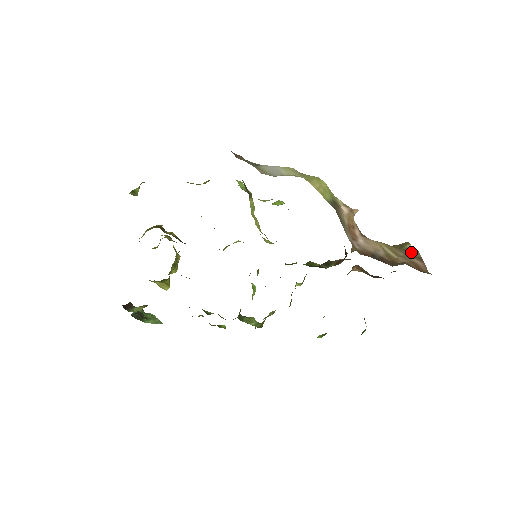
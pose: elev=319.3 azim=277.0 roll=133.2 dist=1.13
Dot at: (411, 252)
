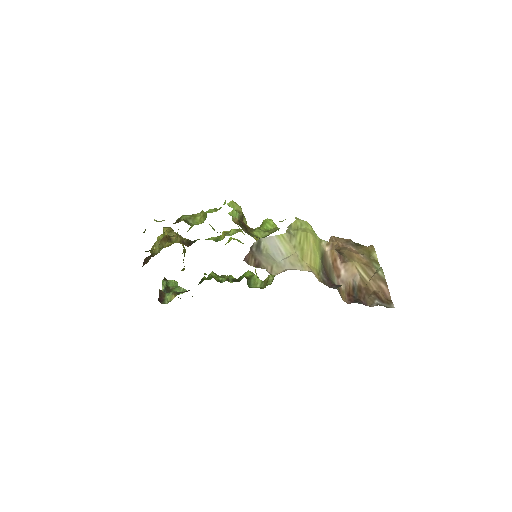
Dot at: (378, 272)
